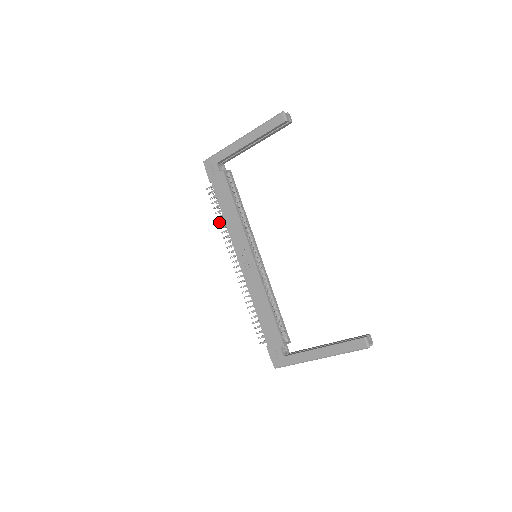
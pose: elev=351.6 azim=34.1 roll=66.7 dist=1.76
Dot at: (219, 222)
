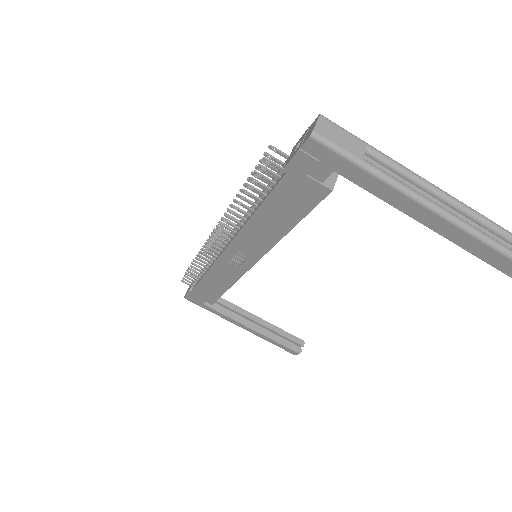
Dot at: (237, 201)
